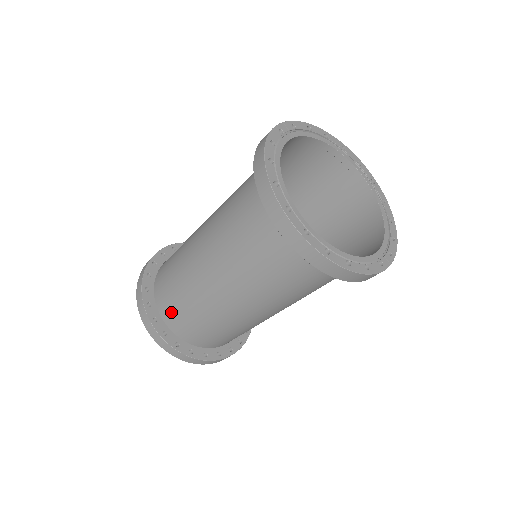
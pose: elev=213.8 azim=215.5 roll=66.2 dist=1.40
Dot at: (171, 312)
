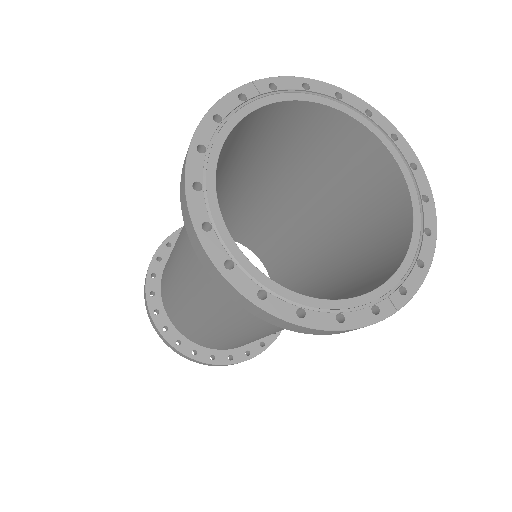
Dot at: (169, 307)
